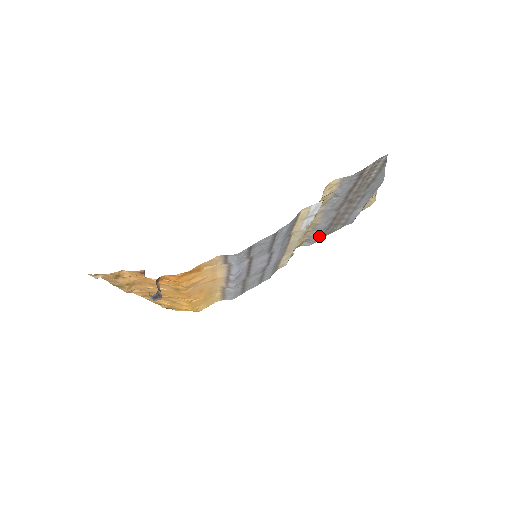
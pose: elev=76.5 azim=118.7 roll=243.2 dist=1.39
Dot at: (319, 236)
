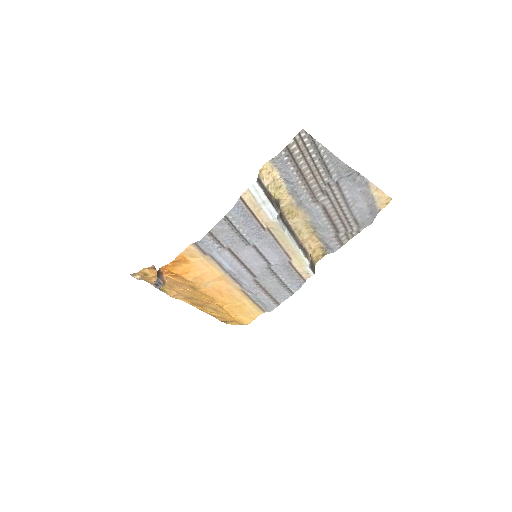
Dot at: (334, 239)
